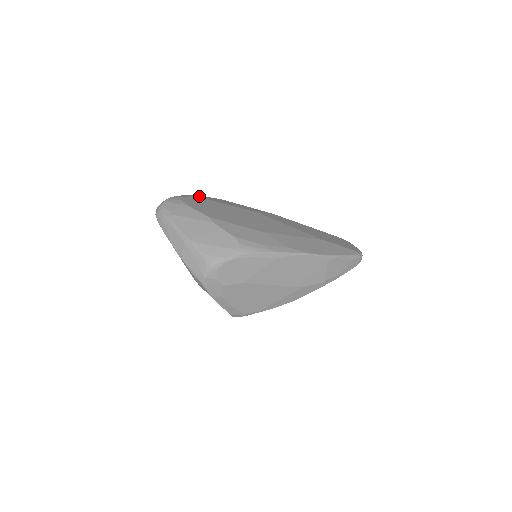
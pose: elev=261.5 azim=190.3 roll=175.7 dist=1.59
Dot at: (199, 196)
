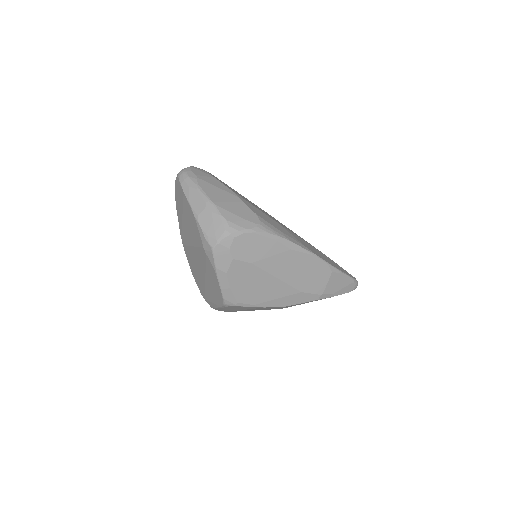
Dot at: occluded
